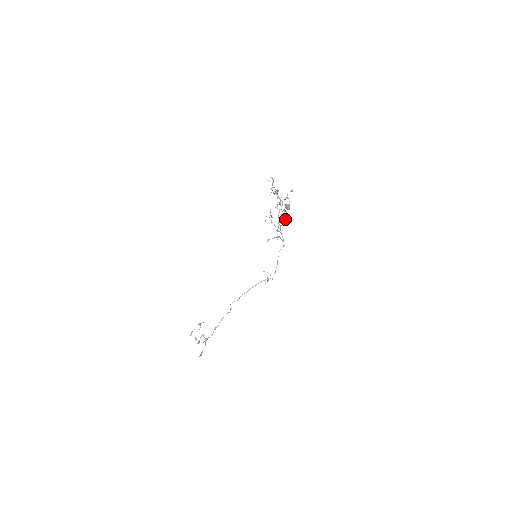
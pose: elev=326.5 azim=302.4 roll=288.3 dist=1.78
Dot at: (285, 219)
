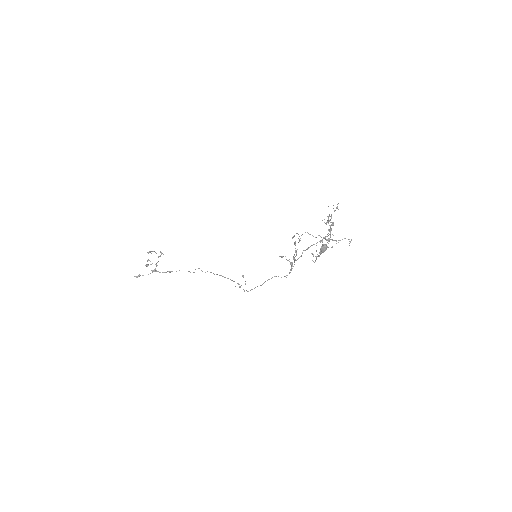
Dot at: occluded
